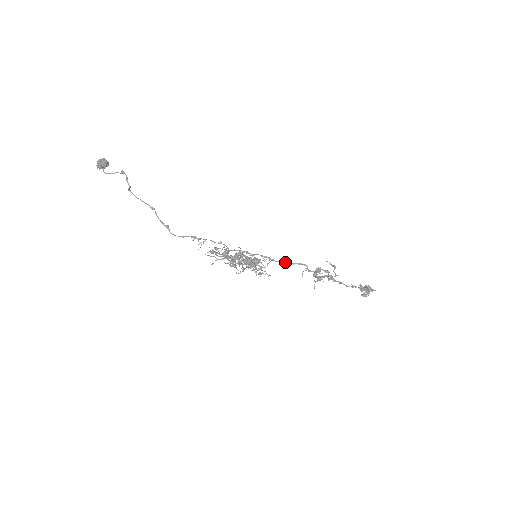
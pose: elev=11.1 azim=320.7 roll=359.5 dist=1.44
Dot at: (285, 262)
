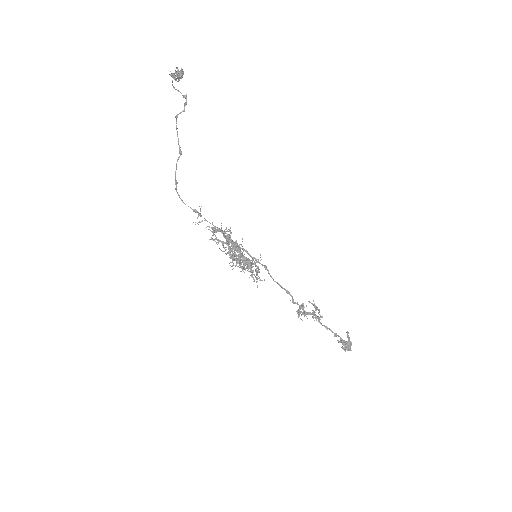
Dot at: occluded
